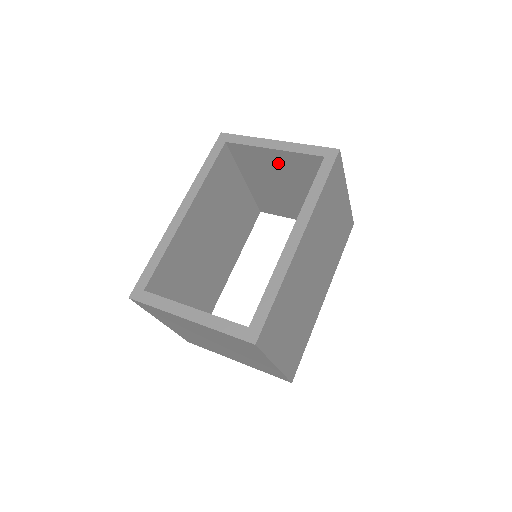
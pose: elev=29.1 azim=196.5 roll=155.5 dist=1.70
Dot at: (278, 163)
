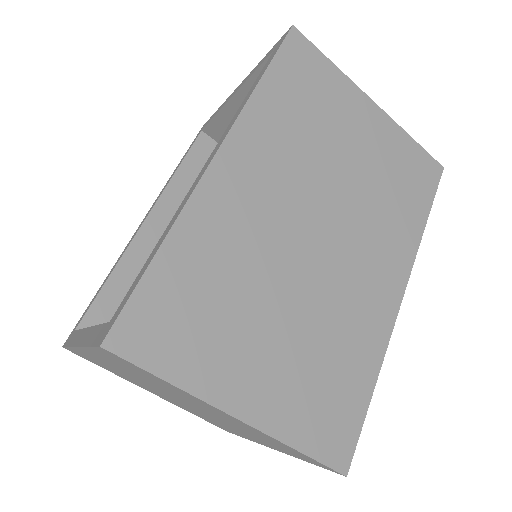
Dot at: occluded
